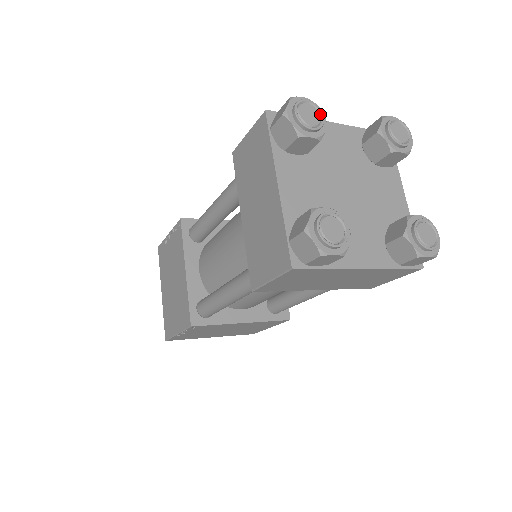
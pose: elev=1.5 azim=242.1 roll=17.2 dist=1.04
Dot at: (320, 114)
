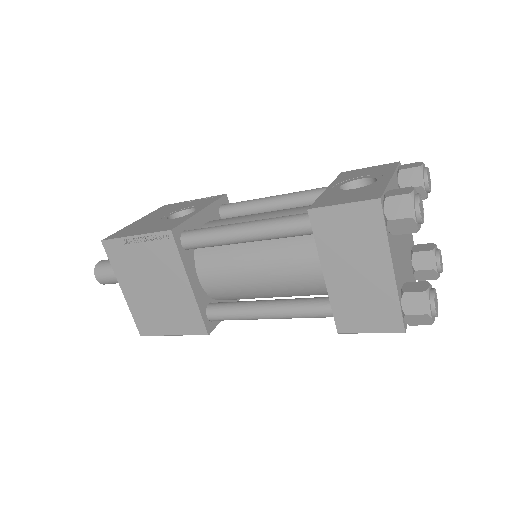
Dot at: (422, 202)
